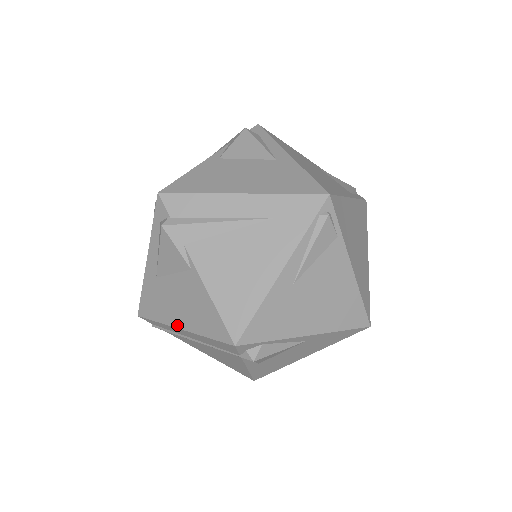
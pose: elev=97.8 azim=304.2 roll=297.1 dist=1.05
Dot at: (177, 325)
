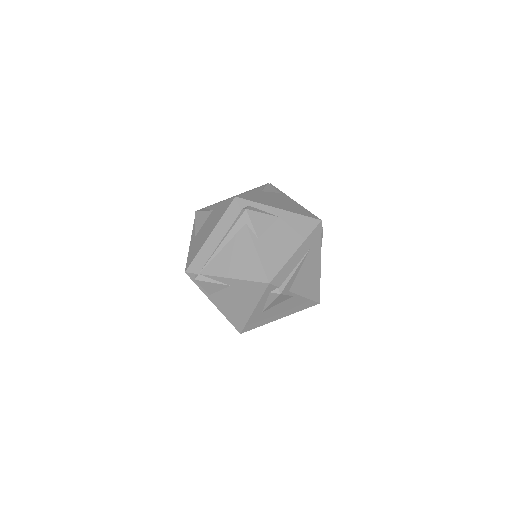
Dot at: occluded
